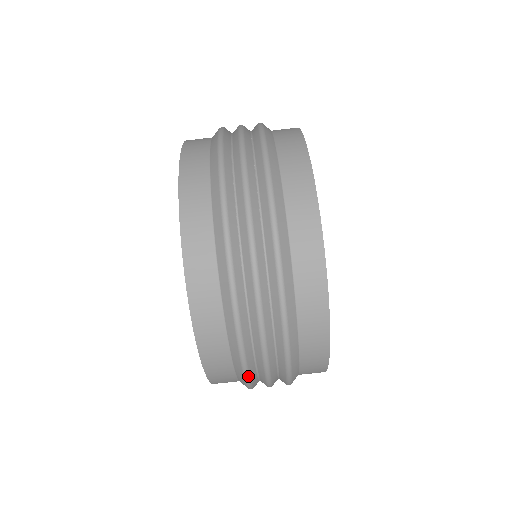
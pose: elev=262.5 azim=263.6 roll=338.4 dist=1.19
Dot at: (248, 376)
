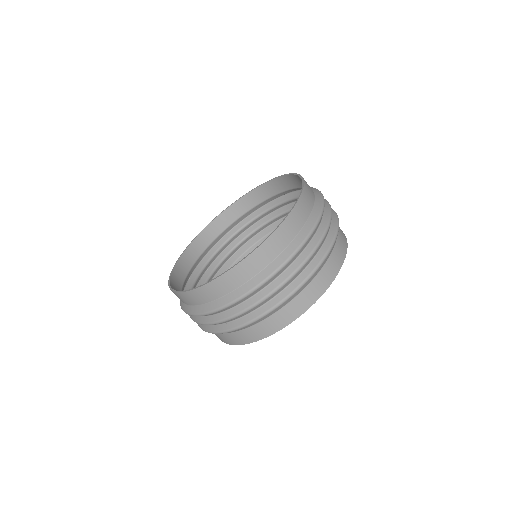
Dot at: (210, 314)
